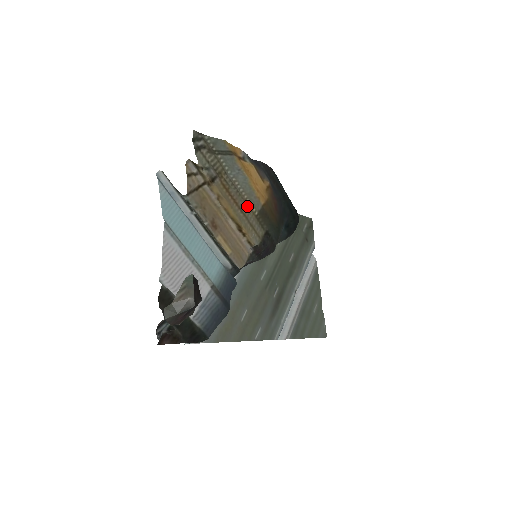
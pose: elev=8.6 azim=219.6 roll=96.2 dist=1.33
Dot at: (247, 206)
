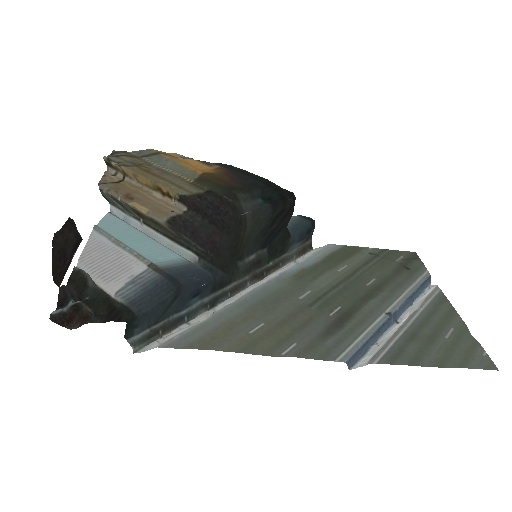
Dot at: (177, 178)
